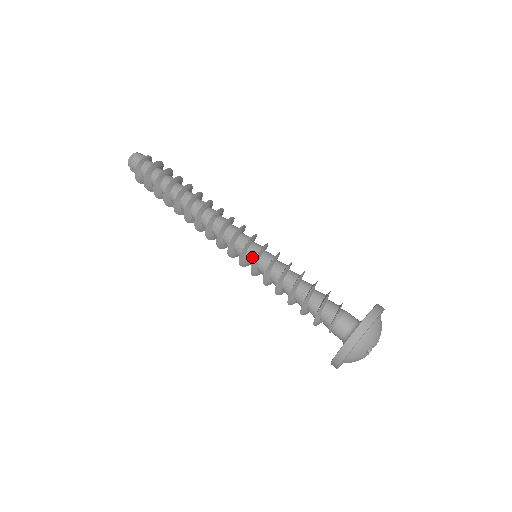
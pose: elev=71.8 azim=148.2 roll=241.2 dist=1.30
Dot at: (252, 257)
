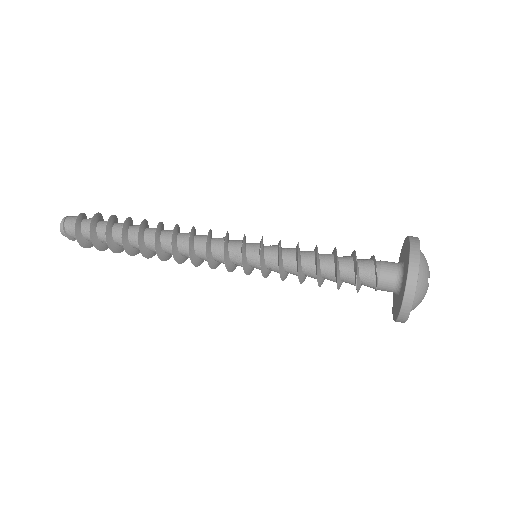
Dot at: (255, 253)
